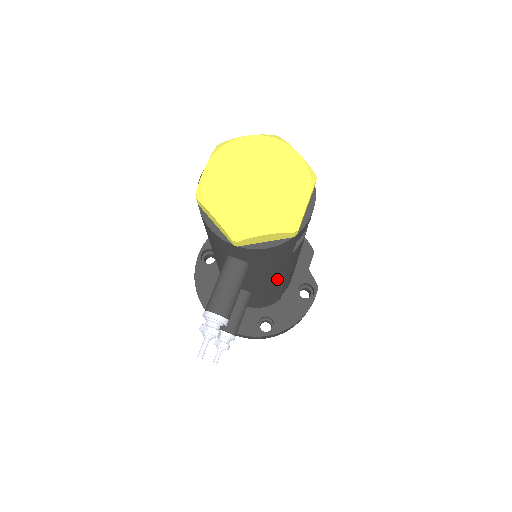
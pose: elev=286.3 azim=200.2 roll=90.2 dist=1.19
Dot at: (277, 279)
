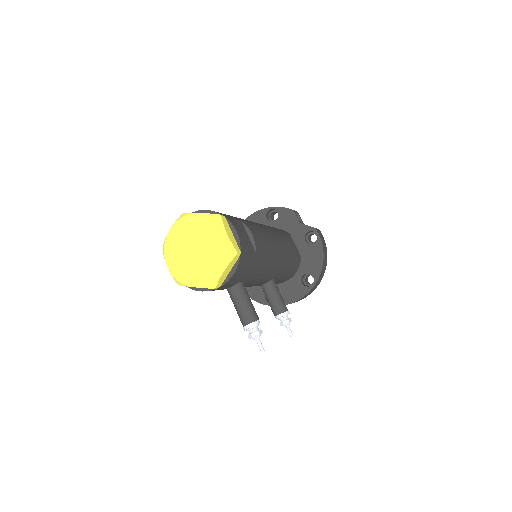
Dot at: (273, 264)
